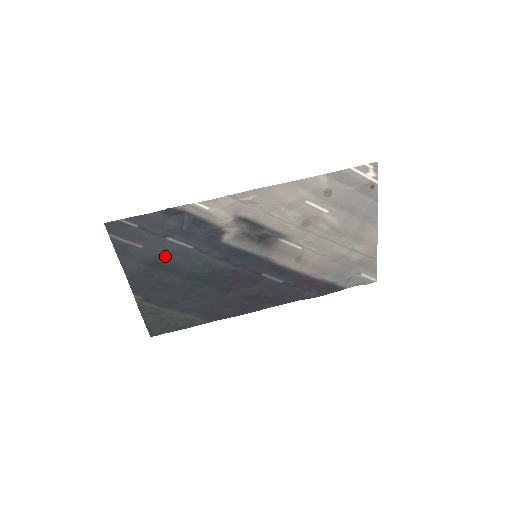
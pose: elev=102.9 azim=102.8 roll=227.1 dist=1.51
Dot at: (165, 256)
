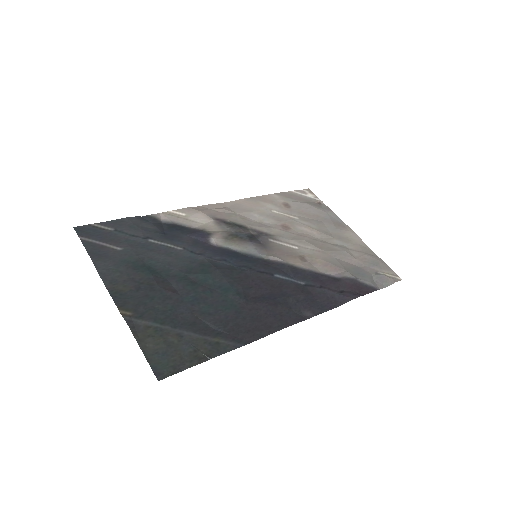
Dot at: (152, 258)
